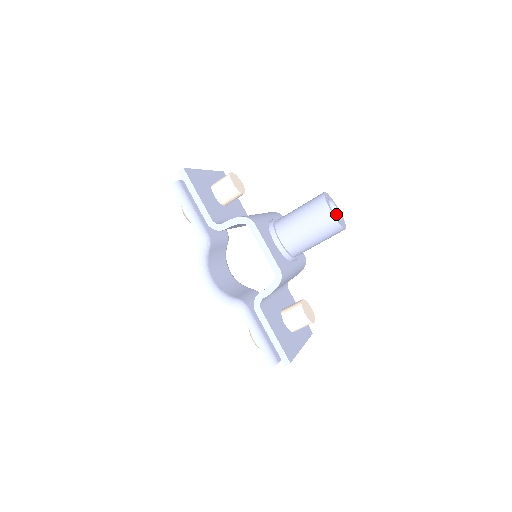
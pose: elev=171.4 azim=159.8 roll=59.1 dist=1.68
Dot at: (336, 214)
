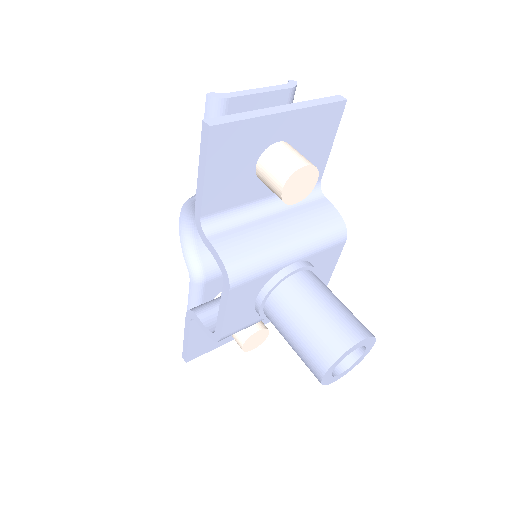
Dot at: (358, 351)
